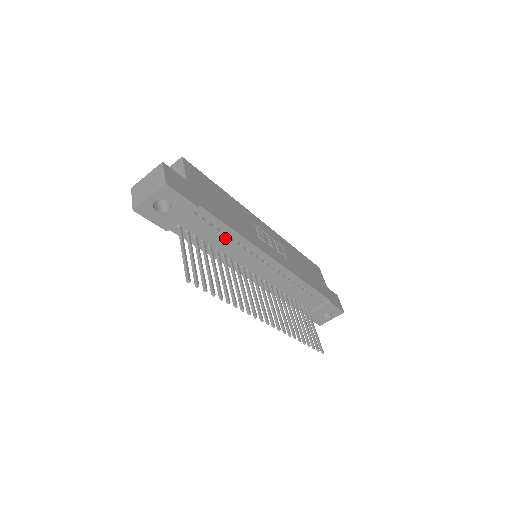
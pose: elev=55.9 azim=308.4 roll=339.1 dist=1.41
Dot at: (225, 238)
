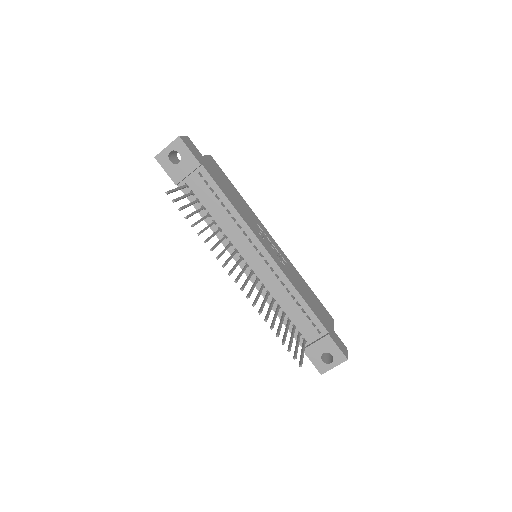
Dot at: (222, 208)
